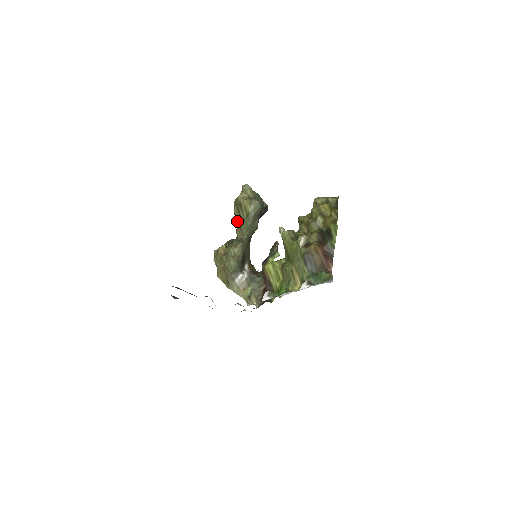
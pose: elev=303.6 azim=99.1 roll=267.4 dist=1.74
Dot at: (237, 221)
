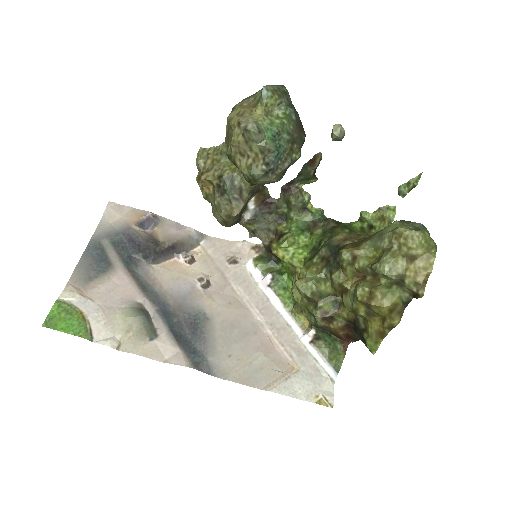
Dot at: occluded
